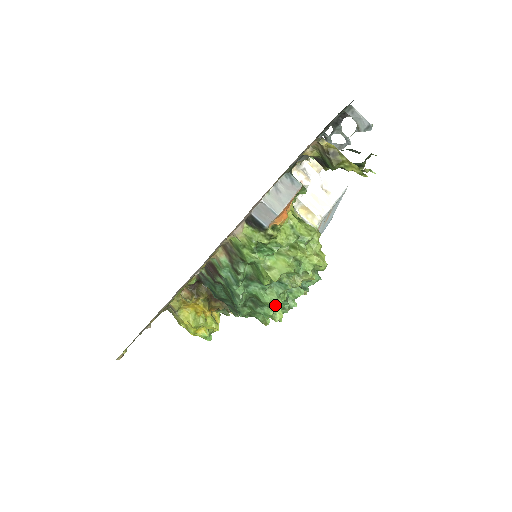
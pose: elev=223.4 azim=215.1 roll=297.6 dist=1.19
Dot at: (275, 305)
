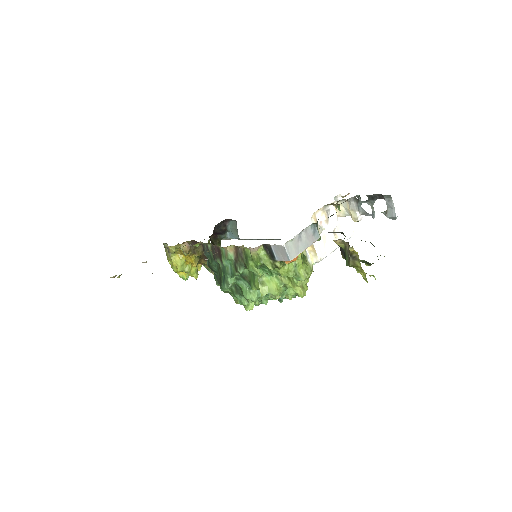
Dot at: occluded
